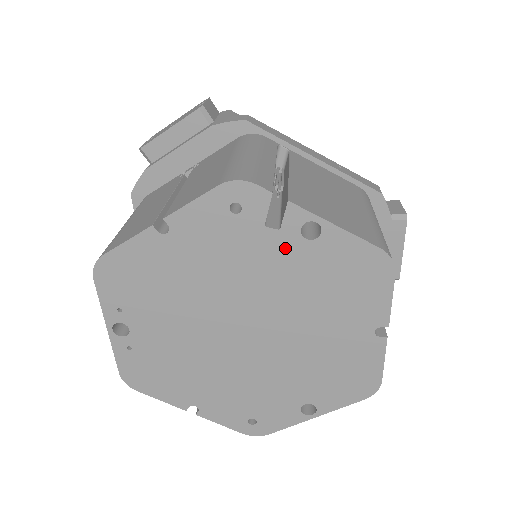
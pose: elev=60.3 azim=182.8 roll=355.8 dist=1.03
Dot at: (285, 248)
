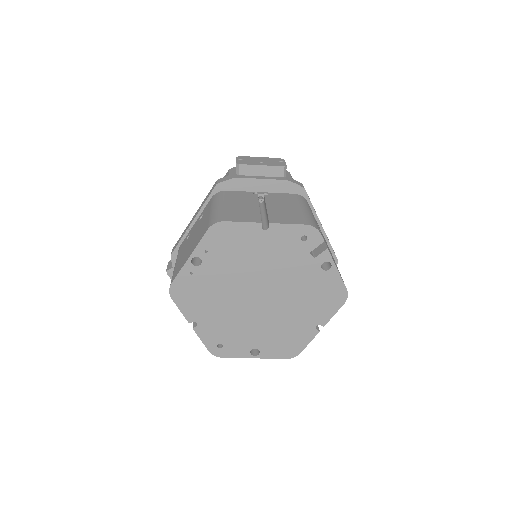
Dot at: (310, 267)
